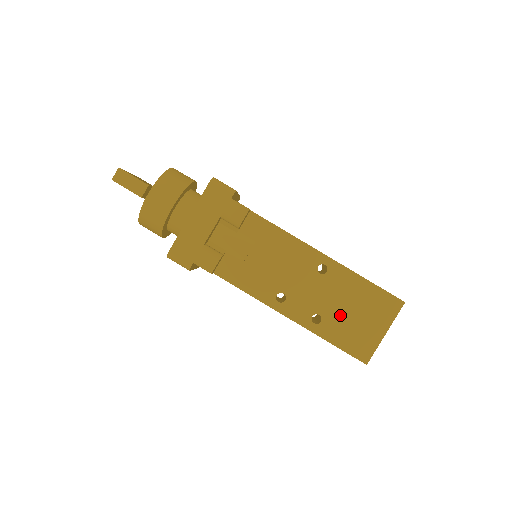
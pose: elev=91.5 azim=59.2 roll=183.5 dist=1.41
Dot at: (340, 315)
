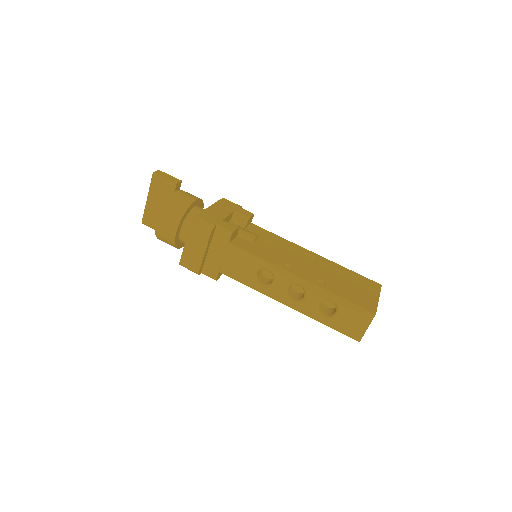
Dot at: (339, 283)
